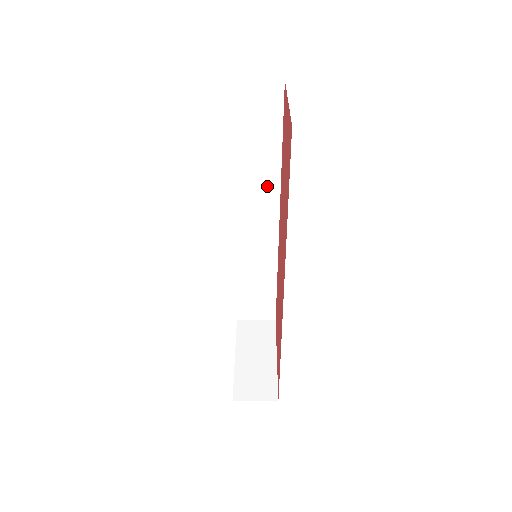
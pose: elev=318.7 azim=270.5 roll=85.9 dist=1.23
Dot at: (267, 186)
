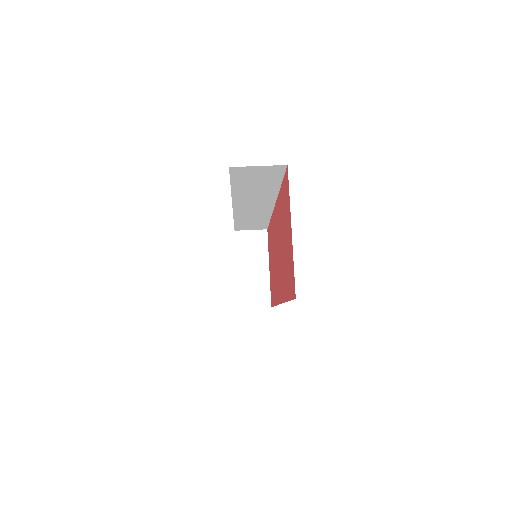
Dot at: (265, 197)
